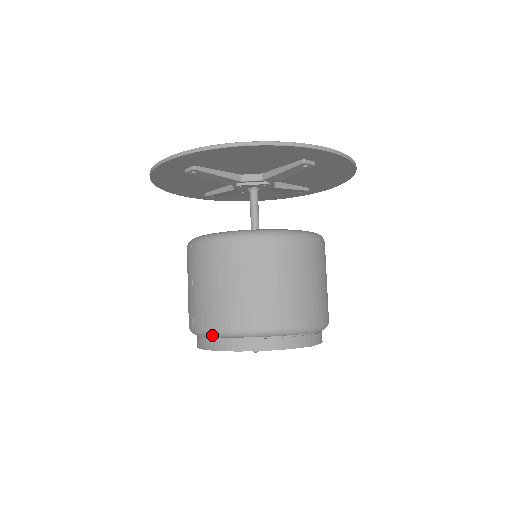
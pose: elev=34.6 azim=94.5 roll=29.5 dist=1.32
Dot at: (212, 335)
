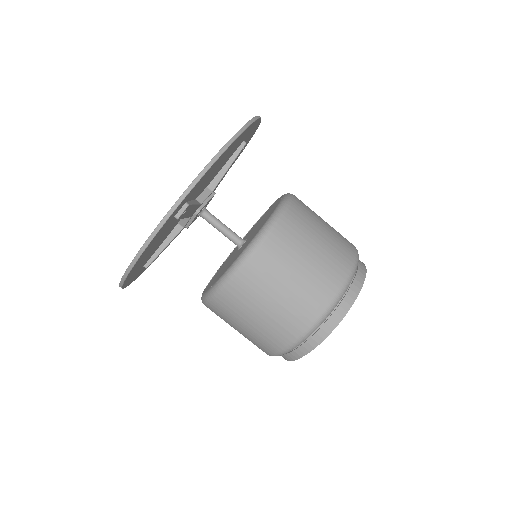
Dot at: occluded
